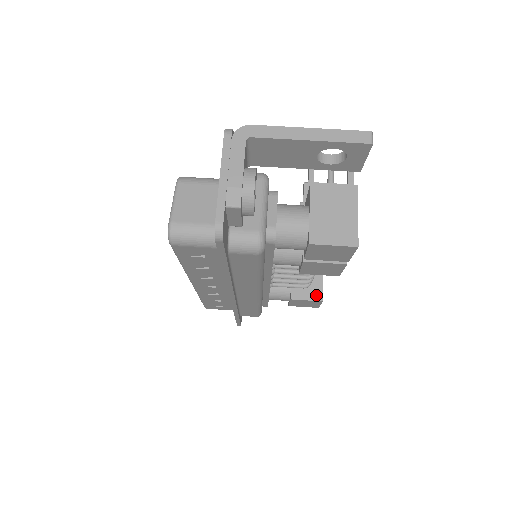
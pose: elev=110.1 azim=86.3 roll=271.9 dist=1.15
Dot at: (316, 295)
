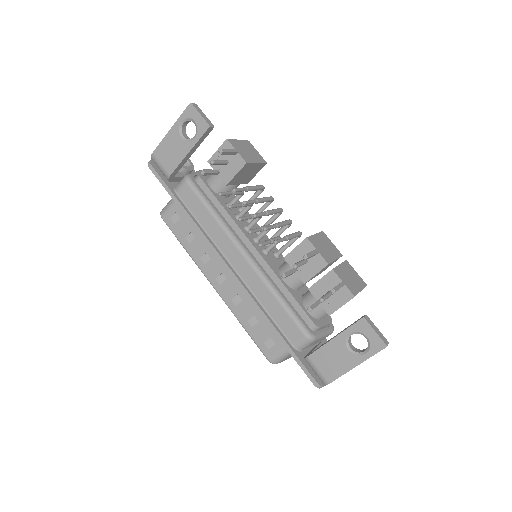
Dot at: (260, 168)
